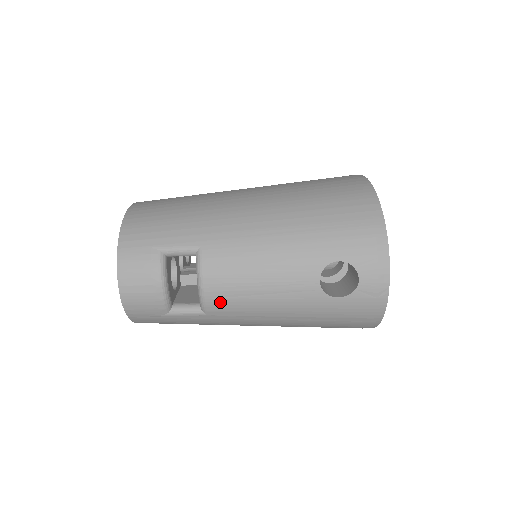
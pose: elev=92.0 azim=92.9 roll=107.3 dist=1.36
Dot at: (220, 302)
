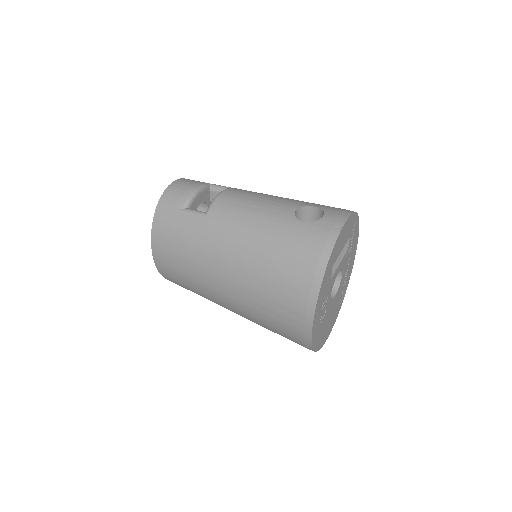
Dot at: (223, 206)
